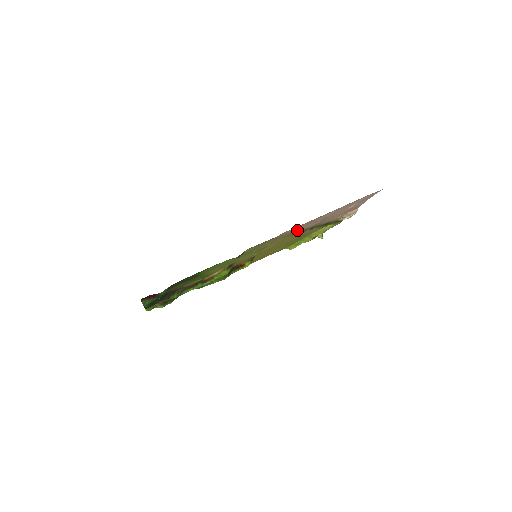
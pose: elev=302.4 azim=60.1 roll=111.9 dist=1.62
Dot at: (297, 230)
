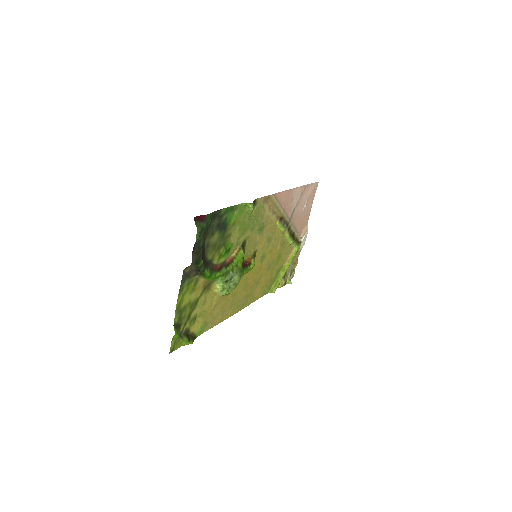
Dot at: (280, 210)
